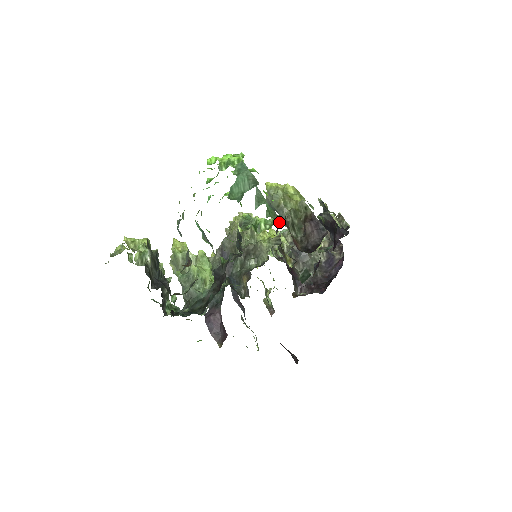
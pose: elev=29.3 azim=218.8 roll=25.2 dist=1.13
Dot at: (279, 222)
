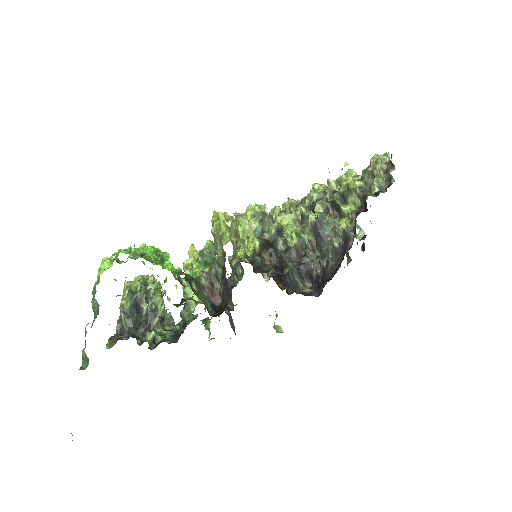
Dot at: occluded
